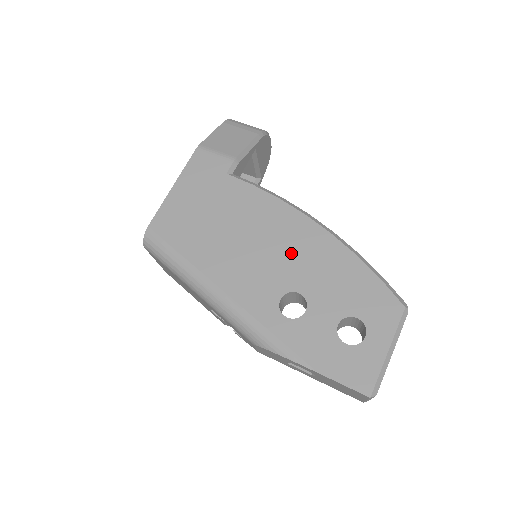
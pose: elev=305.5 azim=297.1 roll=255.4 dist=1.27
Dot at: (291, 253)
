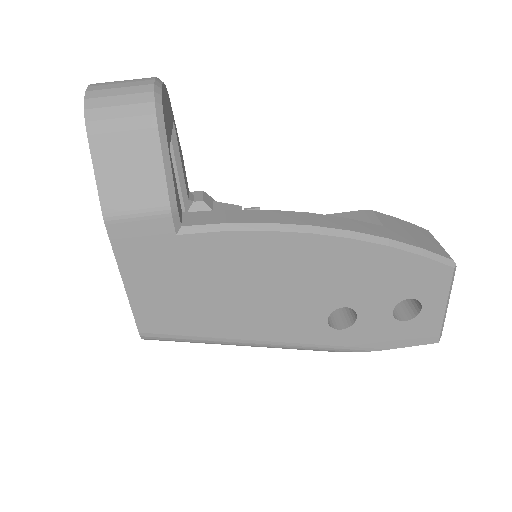
Dot at: (315, 279)
